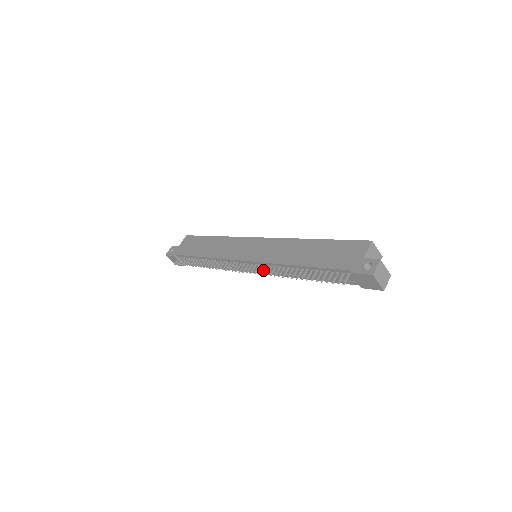
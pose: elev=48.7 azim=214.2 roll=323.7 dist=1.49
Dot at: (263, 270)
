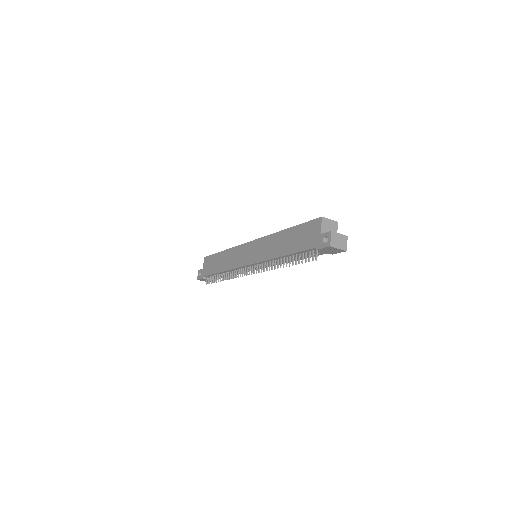
Dot at: (263, 268)
